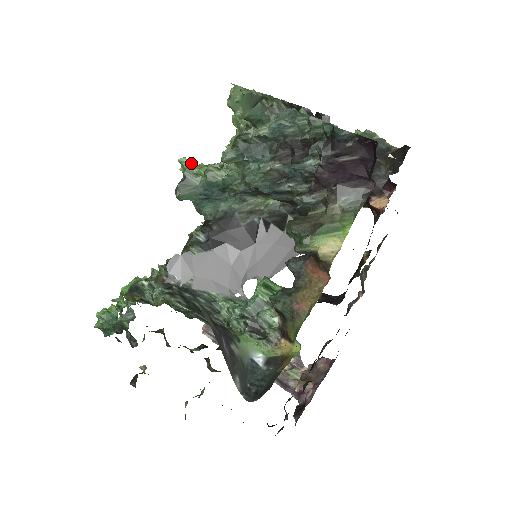
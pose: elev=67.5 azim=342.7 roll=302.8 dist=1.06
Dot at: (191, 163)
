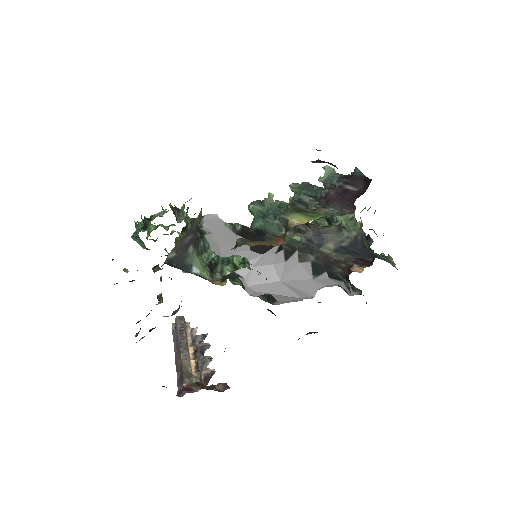
Dot at: occluded
